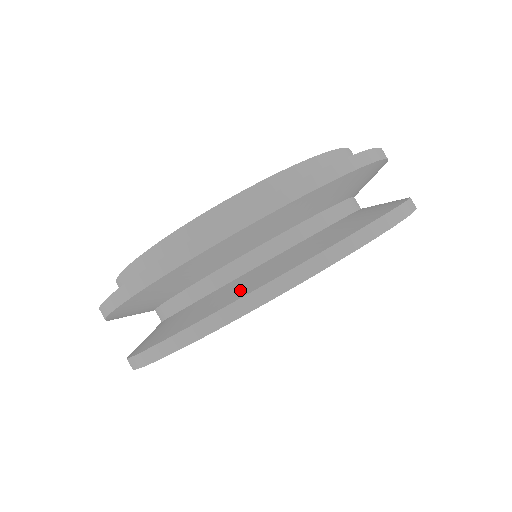
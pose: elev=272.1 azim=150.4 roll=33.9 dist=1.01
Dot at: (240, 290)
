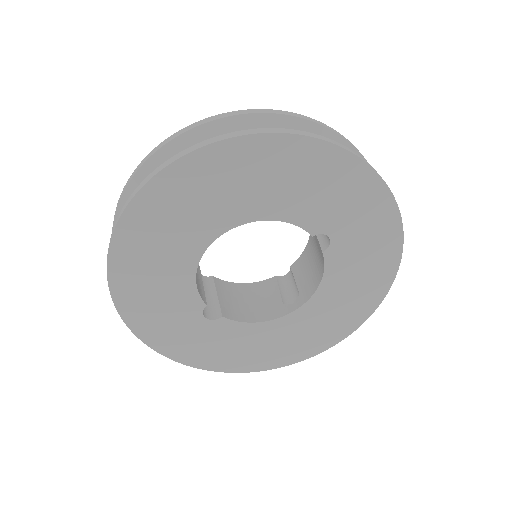
Dot at: occluded
